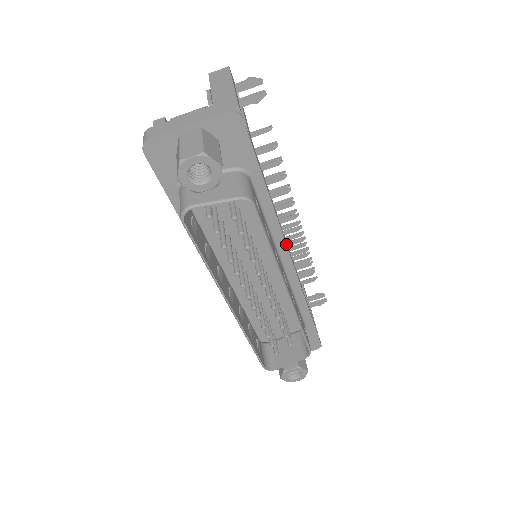
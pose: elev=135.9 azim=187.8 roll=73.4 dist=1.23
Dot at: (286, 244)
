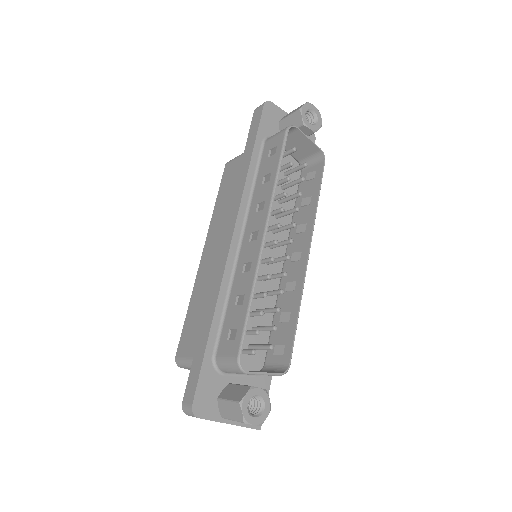
Dot at: occluded
